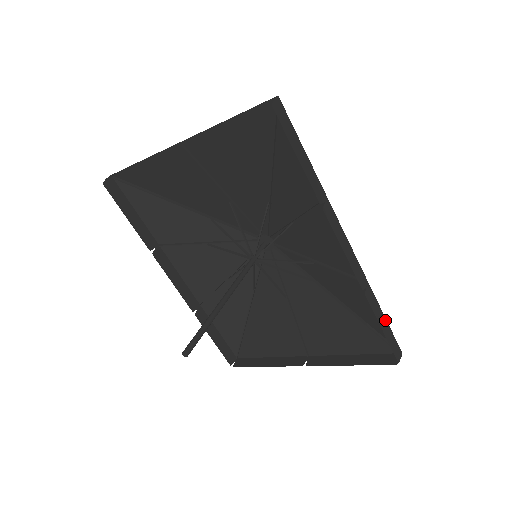
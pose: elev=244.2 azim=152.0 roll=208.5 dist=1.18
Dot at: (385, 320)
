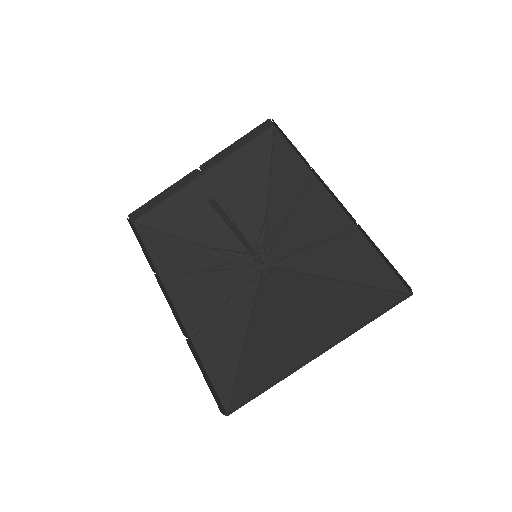
Dot at: (383, 259)
